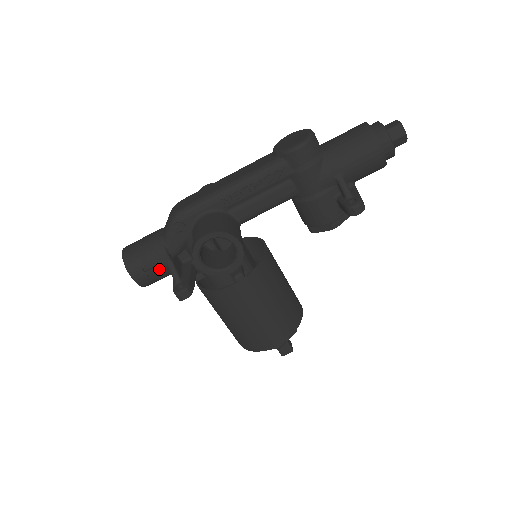
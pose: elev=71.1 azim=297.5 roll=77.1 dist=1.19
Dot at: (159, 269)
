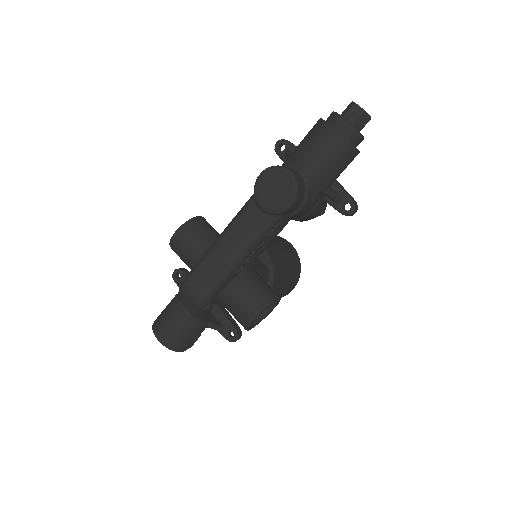
Dot at: occluded
